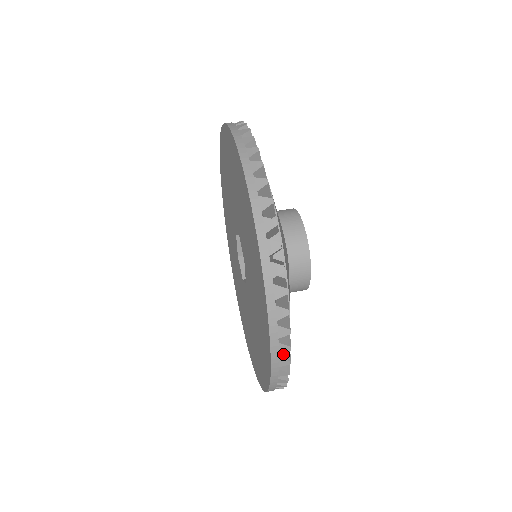
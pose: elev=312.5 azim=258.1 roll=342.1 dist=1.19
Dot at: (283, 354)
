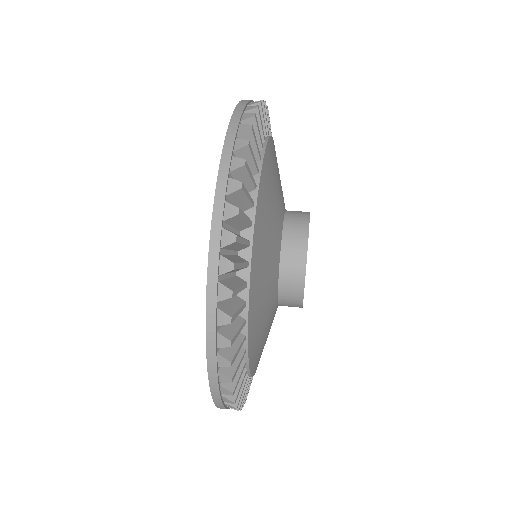
Dot at: (236, 183)
